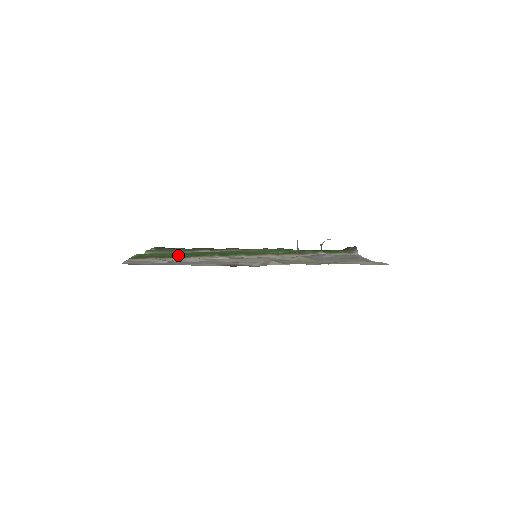
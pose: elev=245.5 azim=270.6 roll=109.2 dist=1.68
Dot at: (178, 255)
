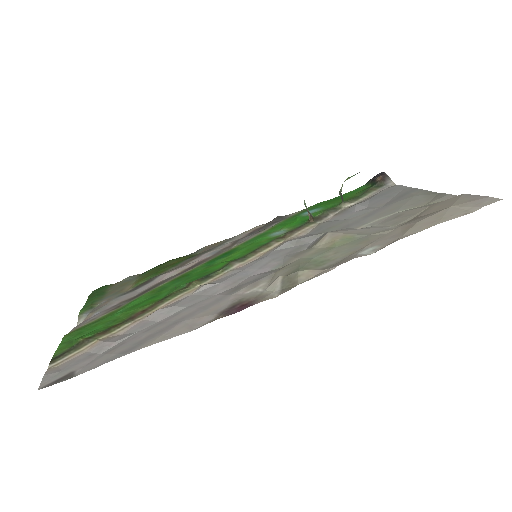
Dot at: (132, 312)
